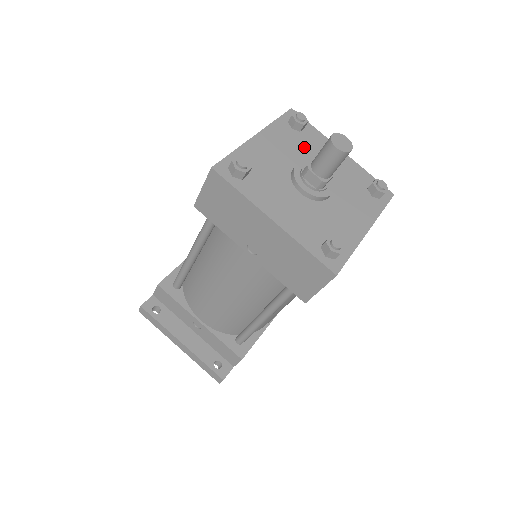
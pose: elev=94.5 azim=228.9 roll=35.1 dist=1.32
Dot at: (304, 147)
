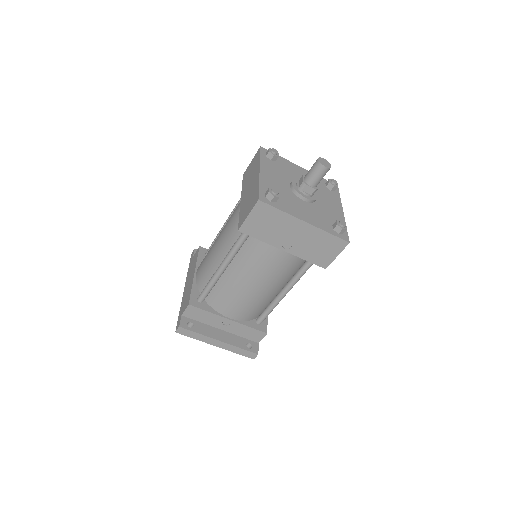
Dot at: (284, 171)
